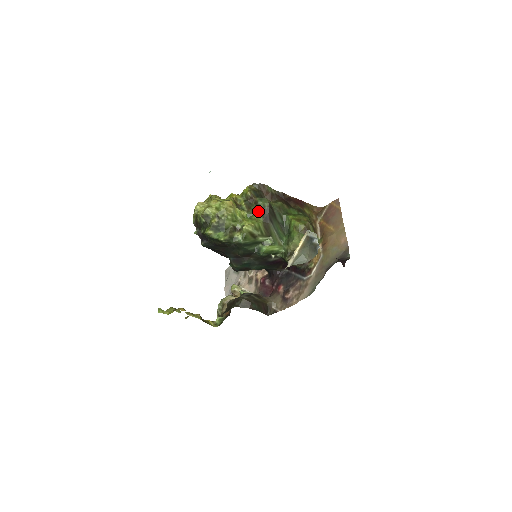
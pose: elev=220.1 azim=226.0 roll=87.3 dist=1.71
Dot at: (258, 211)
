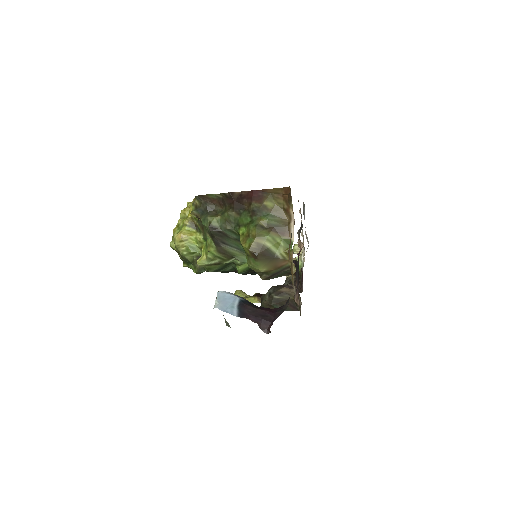
Dot at: (208, 235)
